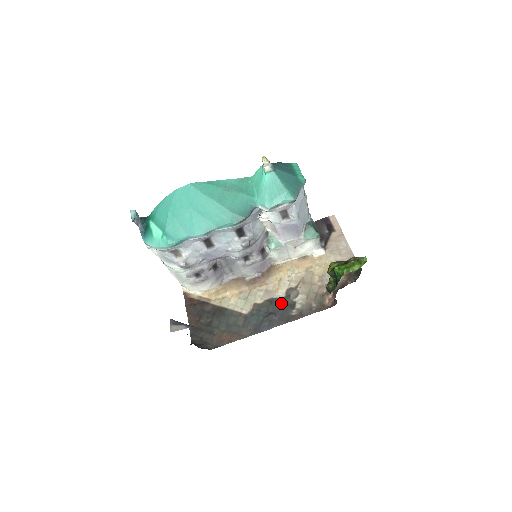
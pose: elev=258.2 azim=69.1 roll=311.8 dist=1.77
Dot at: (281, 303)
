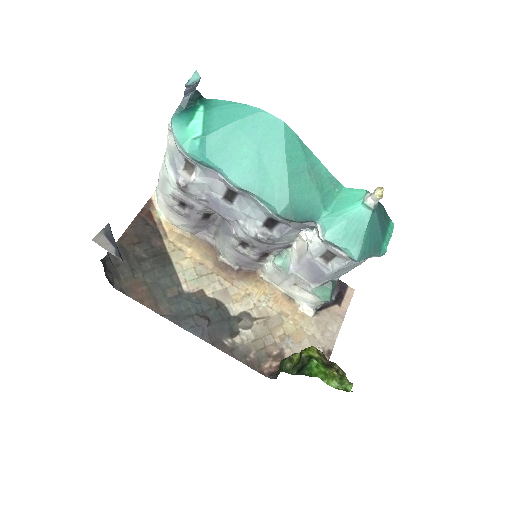
Dot at: (226, 318)
